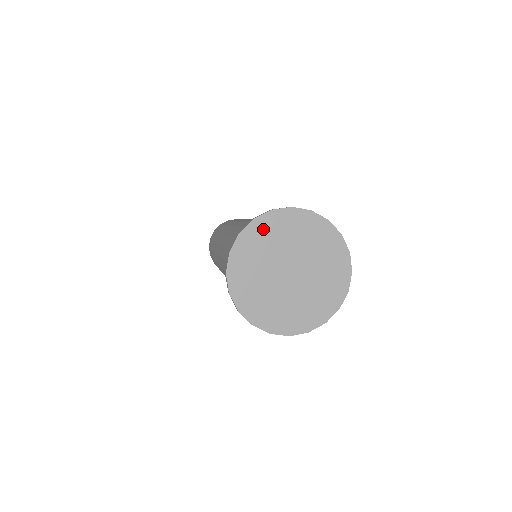
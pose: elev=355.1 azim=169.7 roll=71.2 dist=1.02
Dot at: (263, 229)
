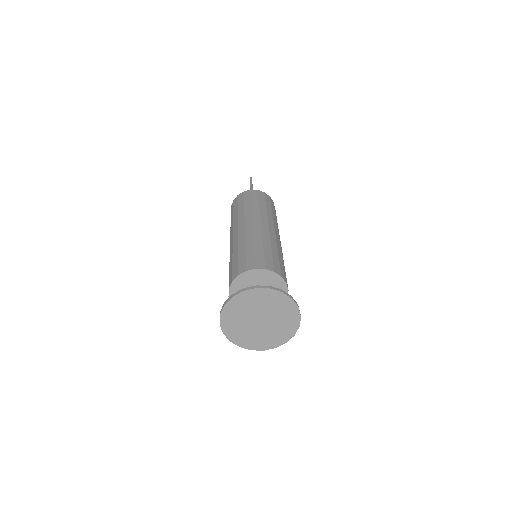
Dot at: (228, 315)
